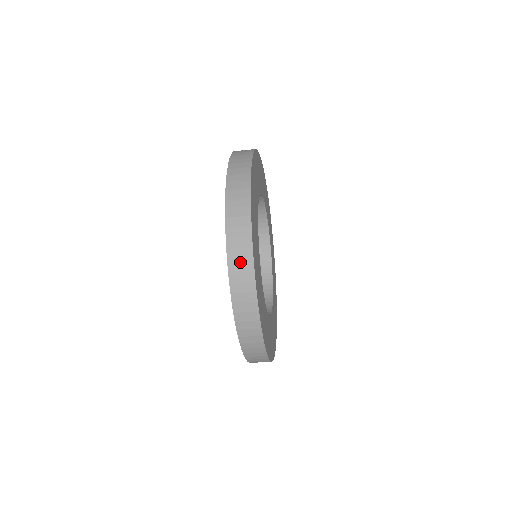
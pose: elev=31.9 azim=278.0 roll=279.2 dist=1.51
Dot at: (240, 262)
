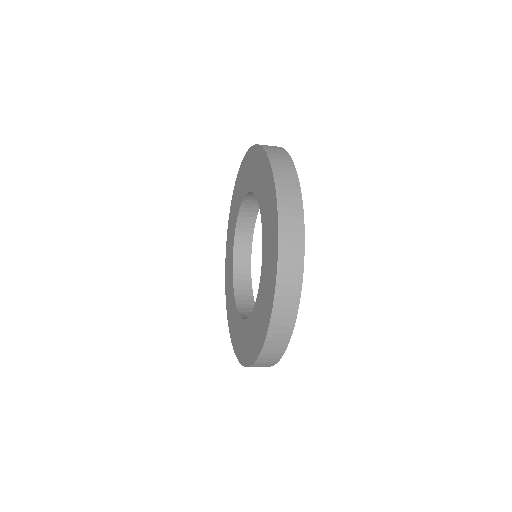
Dot at: (291, 218)
